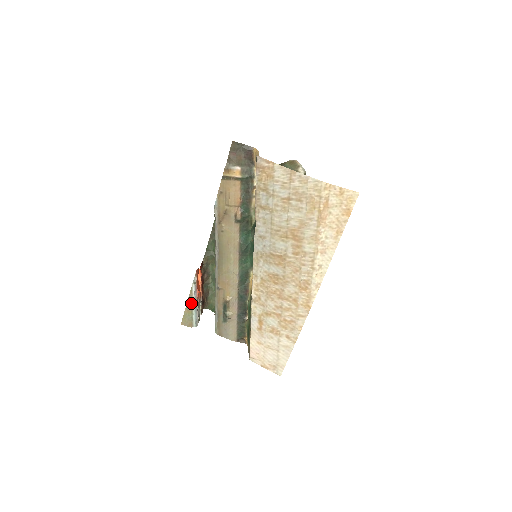
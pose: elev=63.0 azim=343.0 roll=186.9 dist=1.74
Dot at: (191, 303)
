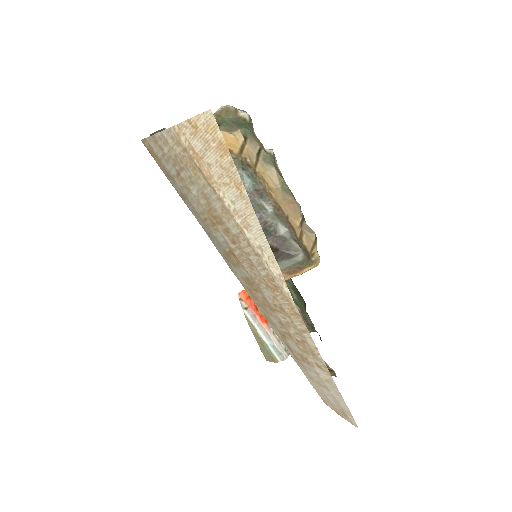
Dot at: (257, 333)
